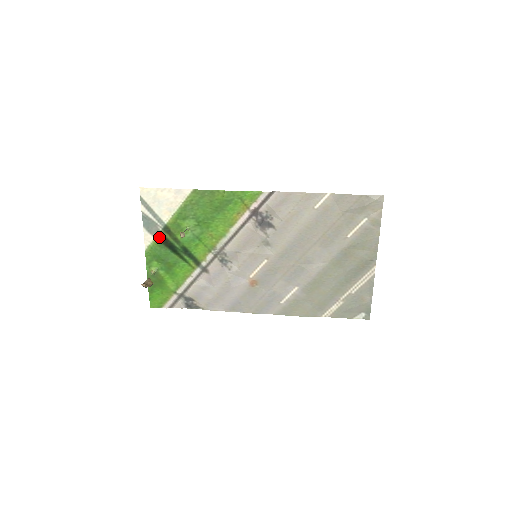
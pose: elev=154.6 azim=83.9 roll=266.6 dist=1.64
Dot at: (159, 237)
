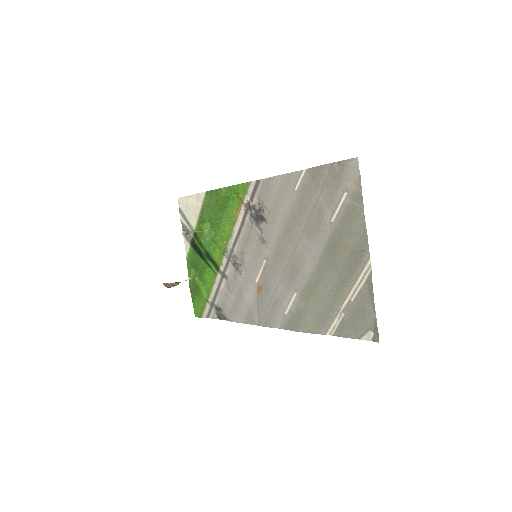
Dot at: (192, 243)
